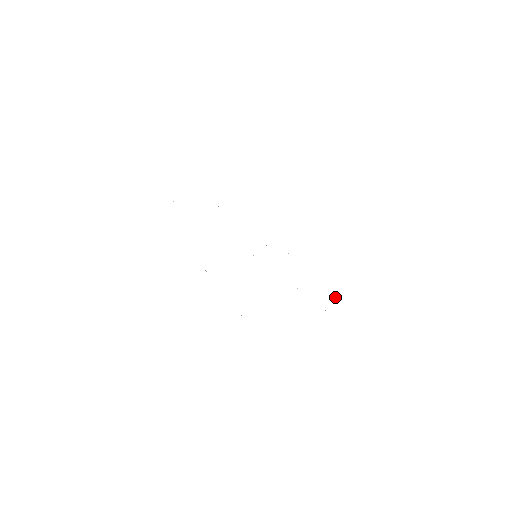
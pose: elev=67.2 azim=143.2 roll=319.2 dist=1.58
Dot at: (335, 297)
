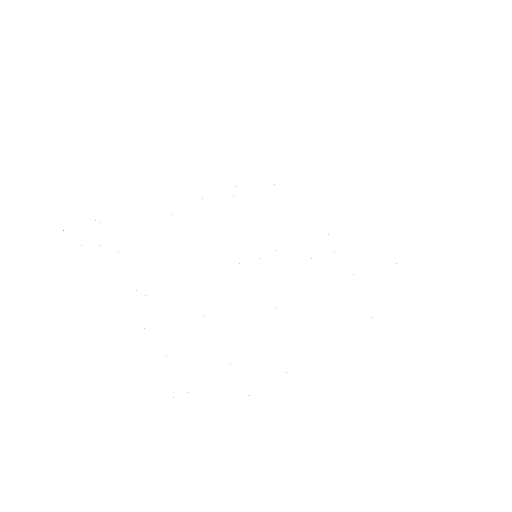
Dot at: occluded
